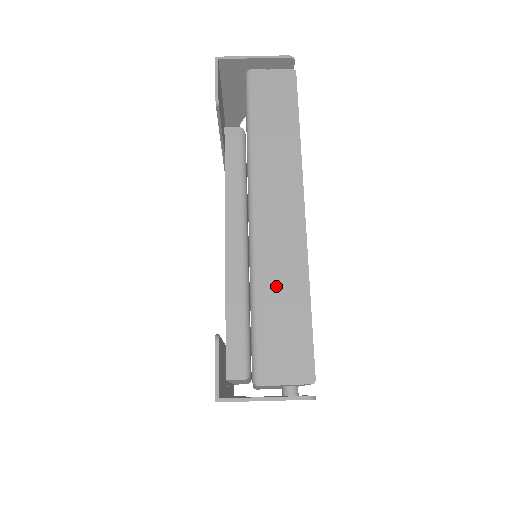
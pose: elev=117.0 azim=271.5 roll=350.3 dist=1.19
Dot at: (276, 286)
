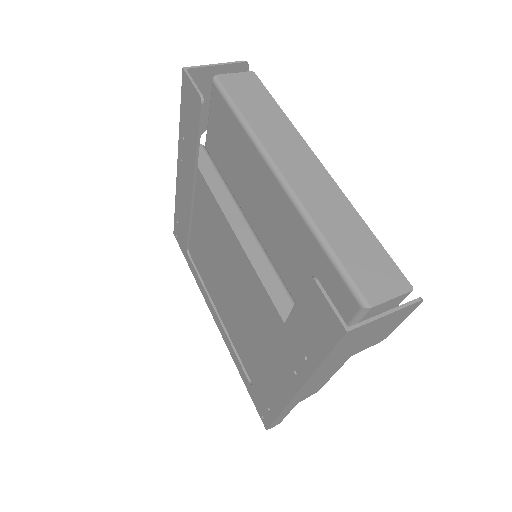
Dot at: (335, 224)
